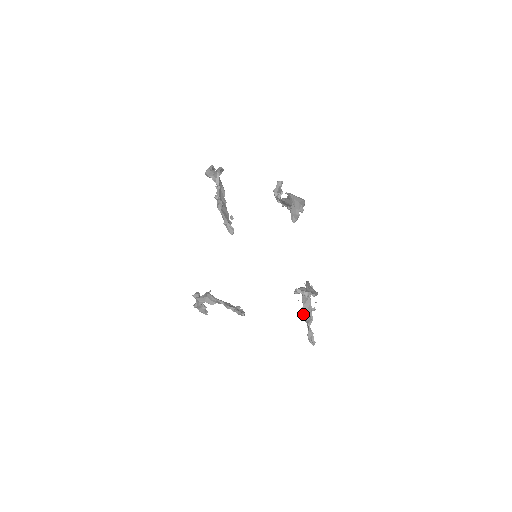
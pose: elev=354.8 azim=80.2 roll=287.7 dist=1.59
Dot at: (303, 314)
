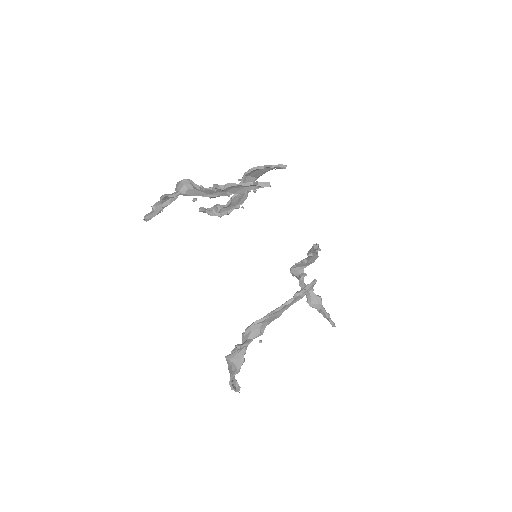
Dot at: (309, 302)
